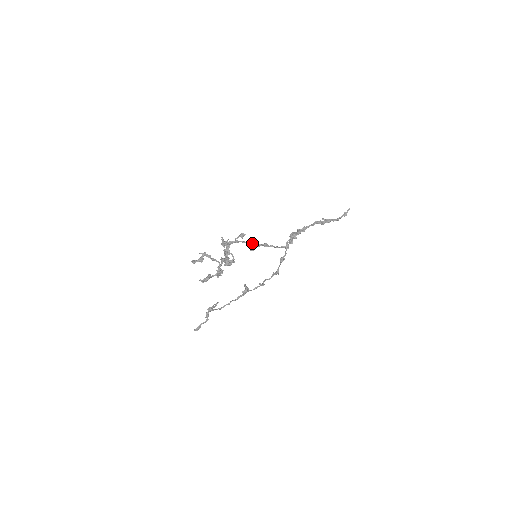
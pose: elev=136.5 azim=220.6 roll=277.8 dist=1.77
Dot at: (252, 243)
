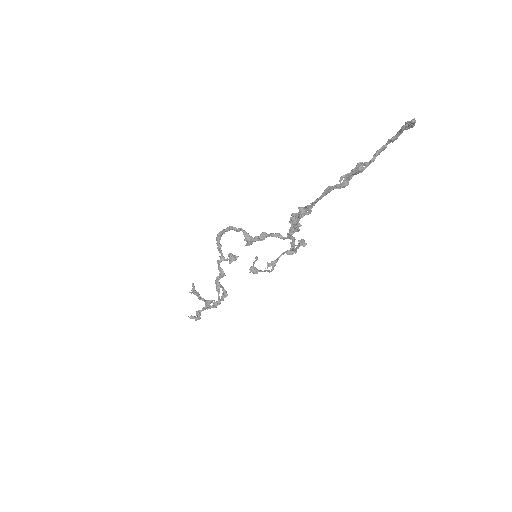
Dot at: (245, 232)
